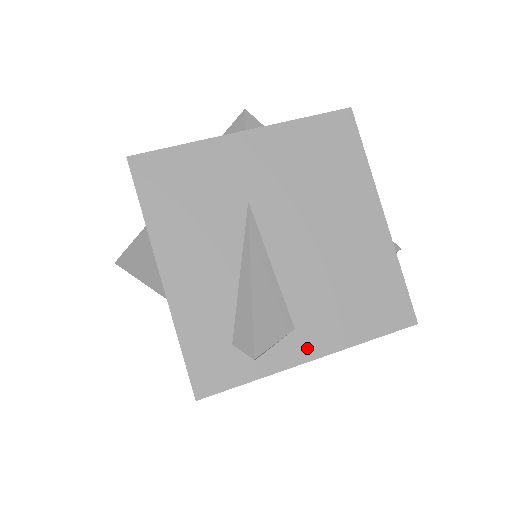
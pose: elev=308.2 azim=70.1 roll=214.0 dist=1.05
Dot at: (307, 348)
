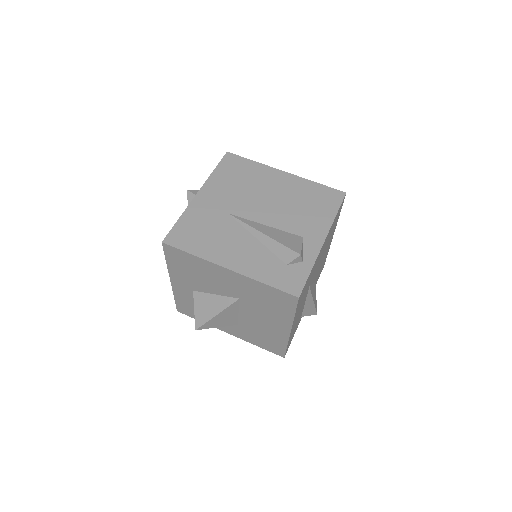
Dot at: (317, 239)
